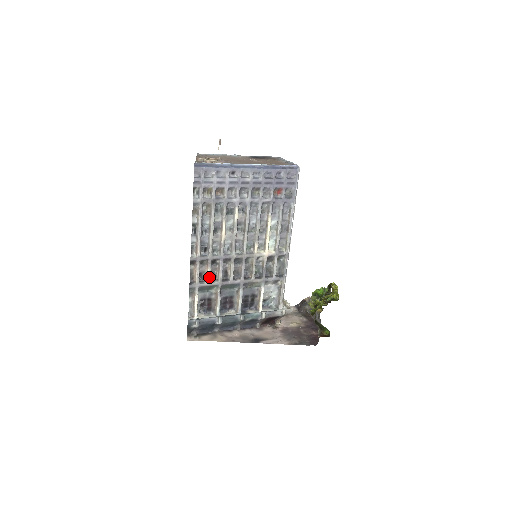
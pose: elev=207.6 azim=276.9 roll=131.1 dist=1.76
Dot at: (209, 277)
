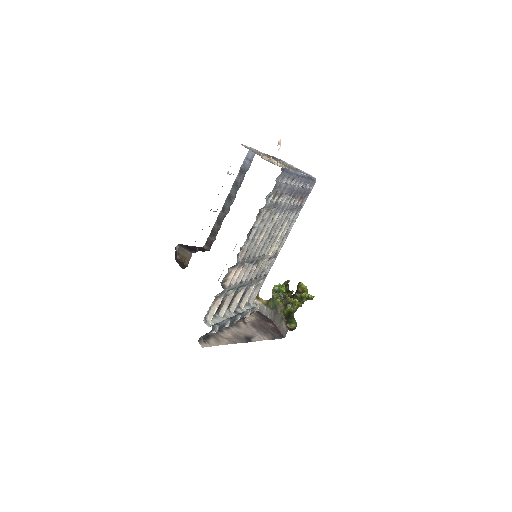
Dot at: (236, 280)
